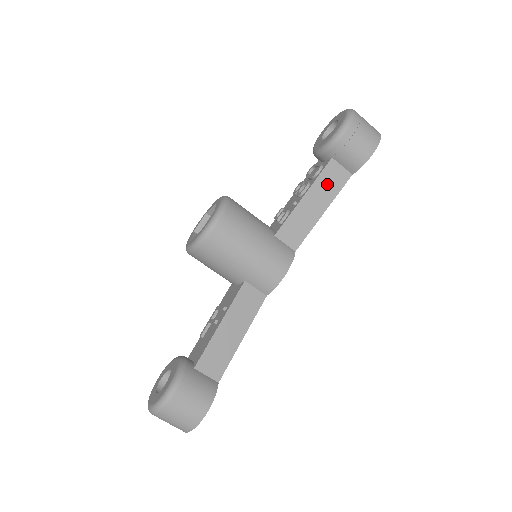
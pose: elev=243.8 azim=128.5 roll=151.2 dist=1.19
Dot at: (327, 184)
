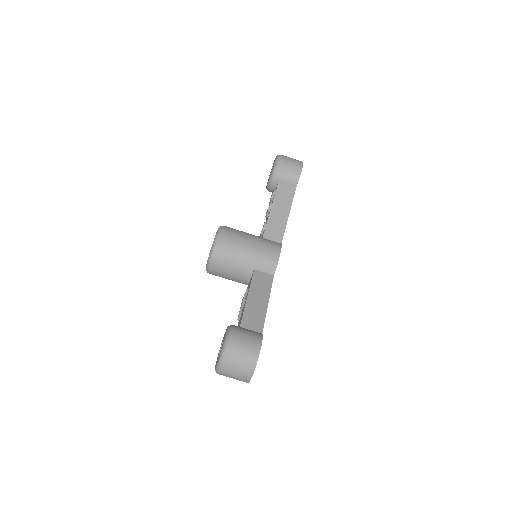
Dot at: (283, 197)
